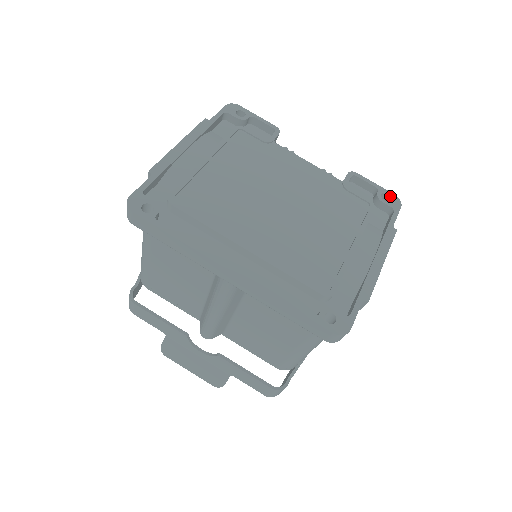
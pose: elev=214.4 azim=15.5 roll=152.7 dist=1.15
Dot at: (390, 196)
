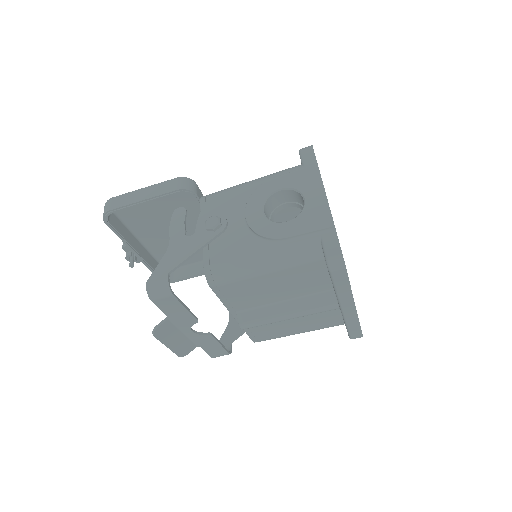
Dot at: occluded
